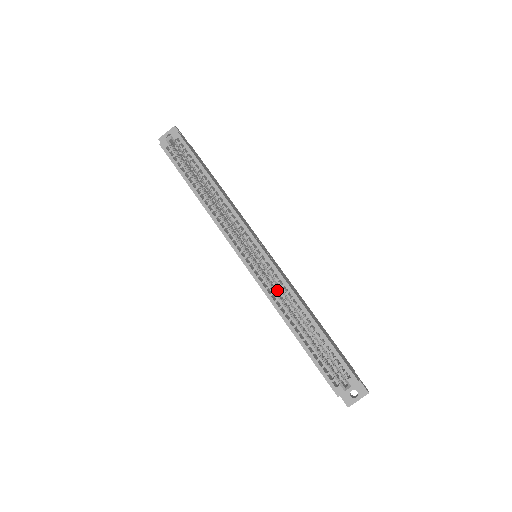
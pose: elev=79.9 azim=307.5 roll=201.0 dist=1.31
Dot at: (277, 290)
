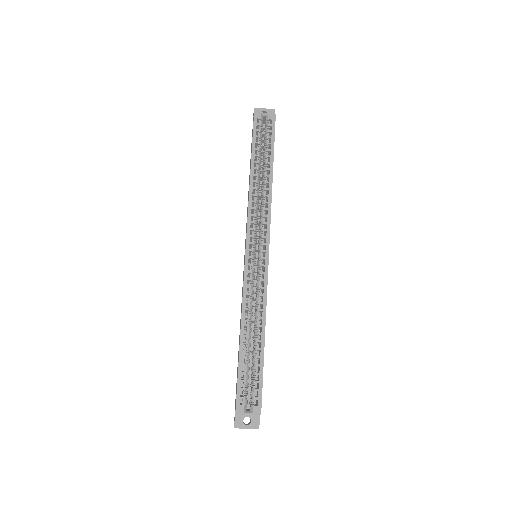
Dot at: occluded
